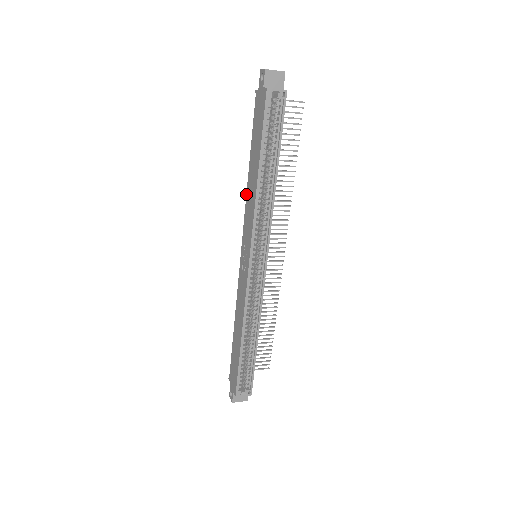
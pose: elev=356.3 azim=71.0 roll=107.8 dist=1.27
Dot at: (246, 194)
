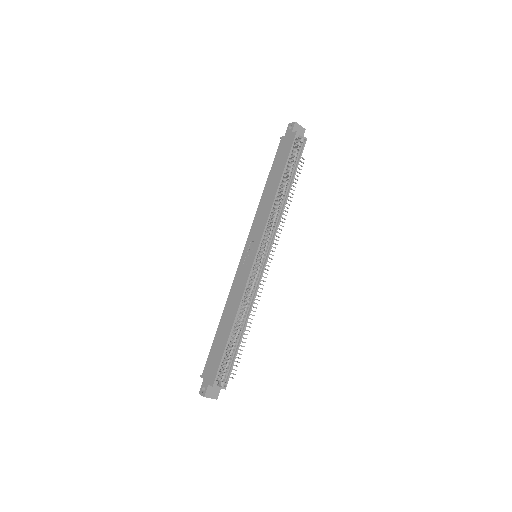
Dot at: (258, 206)
